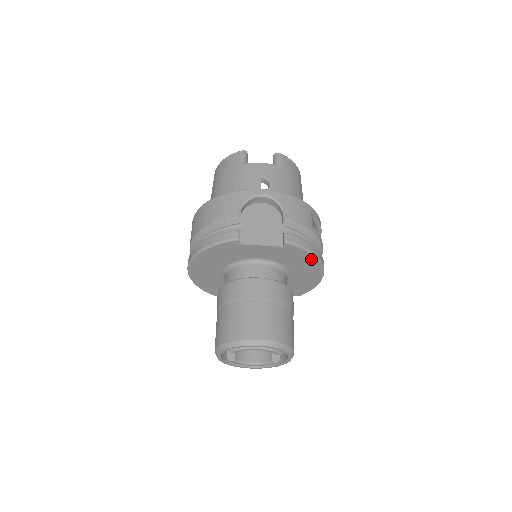
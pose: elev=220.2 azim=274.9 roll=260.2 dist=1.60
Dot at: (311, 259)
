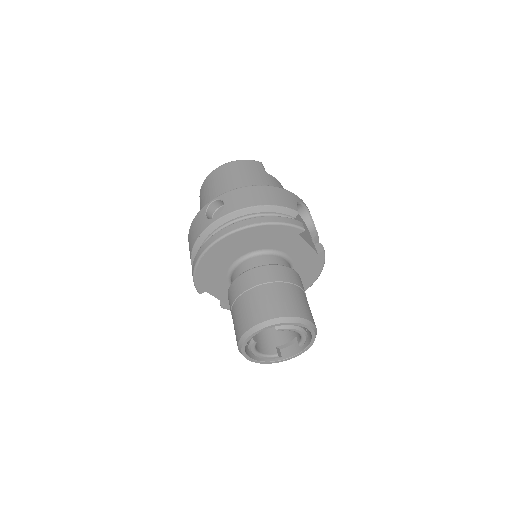
Dot at: (314, 276)
